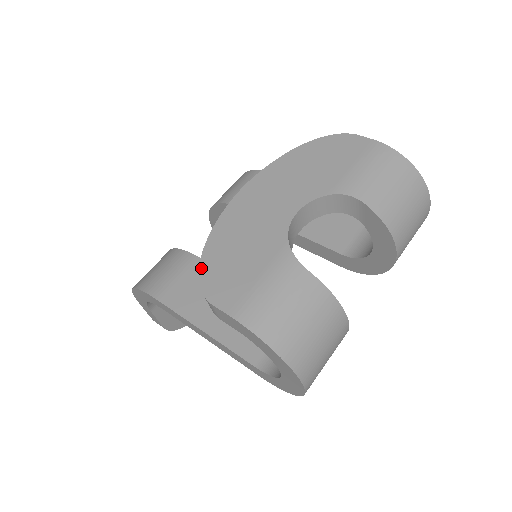
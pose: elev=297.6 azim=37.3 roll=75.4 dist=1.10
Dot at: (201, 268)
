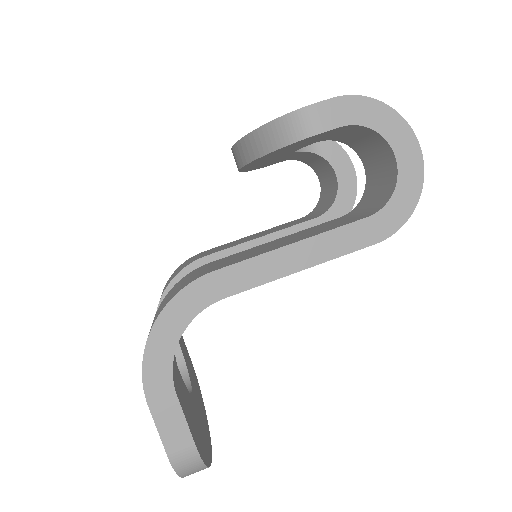
Dot at: (273, 120)
